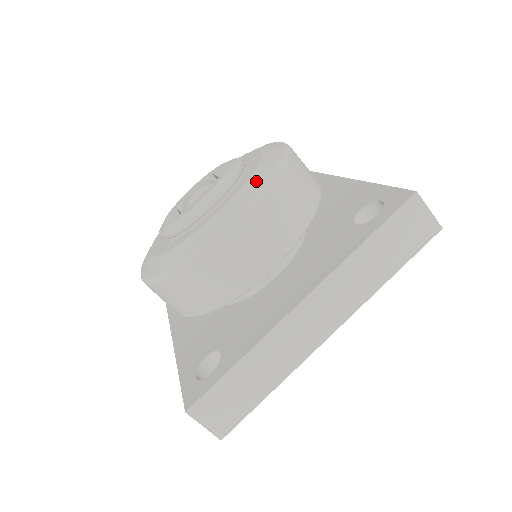
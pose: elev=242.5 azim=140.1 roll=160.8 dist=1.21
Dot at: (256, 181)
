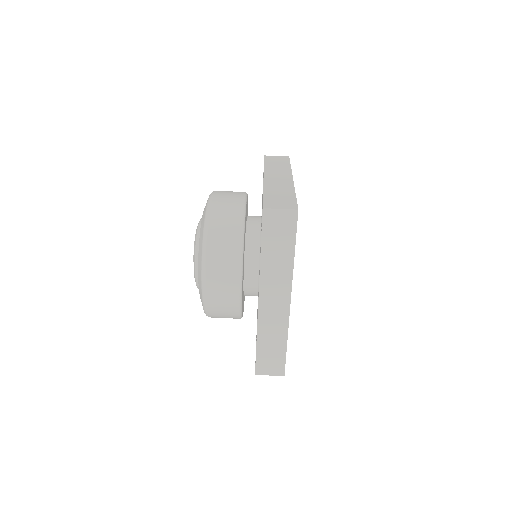
Dot at: occluded
